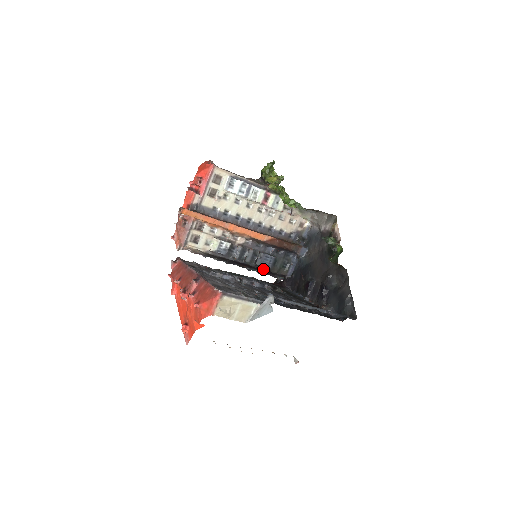
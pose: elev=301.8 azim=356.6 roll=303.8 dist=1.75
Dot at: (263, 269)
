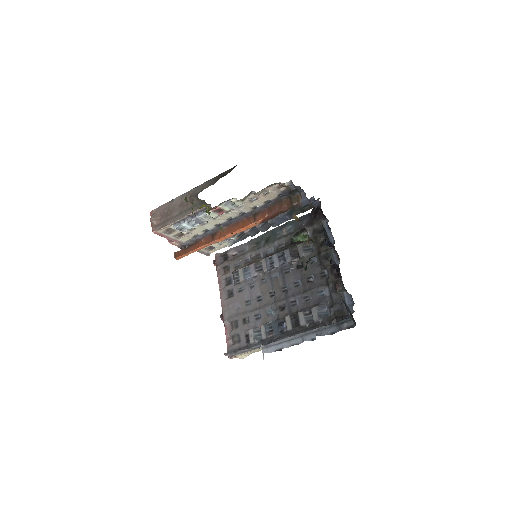
Dot at: occluded
